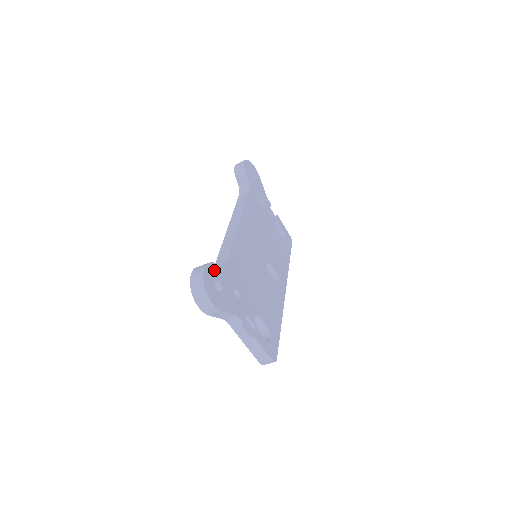
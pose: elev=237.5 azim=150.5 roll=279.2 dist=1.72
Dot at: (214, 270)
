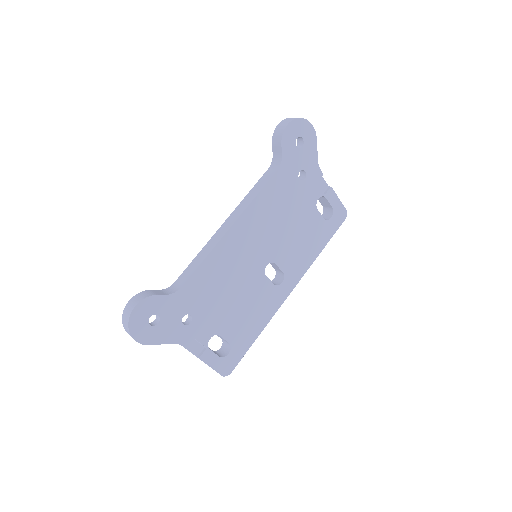
Dot at: (153, 303)
